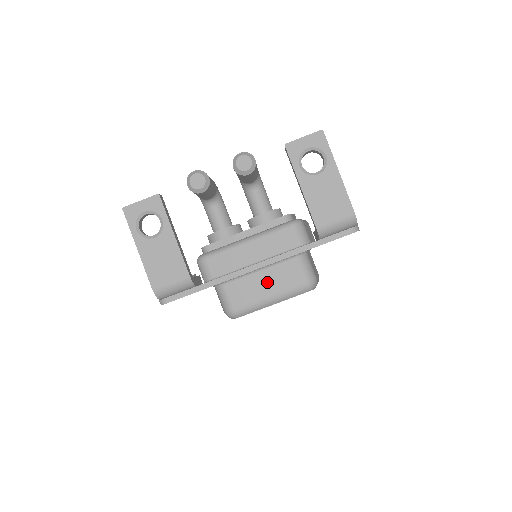
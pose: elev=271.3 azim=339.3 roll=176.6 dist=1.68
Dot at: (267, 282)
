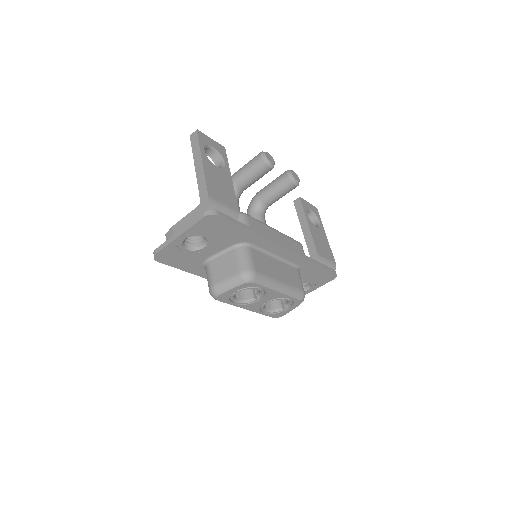
Dot at: (279, 270)
